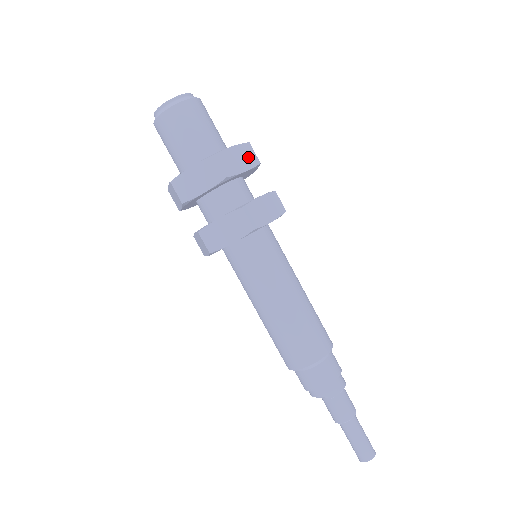
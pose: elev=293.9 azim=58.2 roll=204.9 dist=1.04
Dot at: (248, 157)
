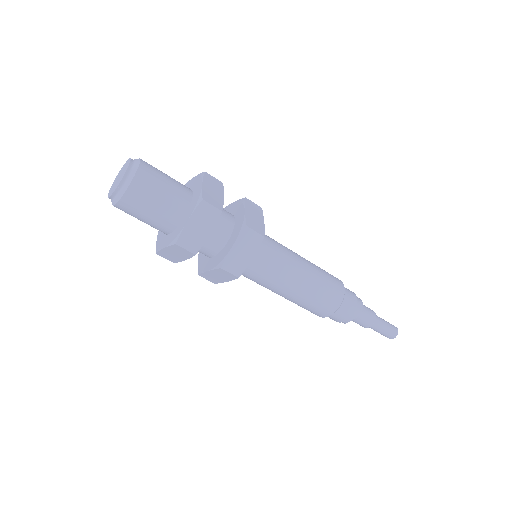
Dot at: (215, 184)
